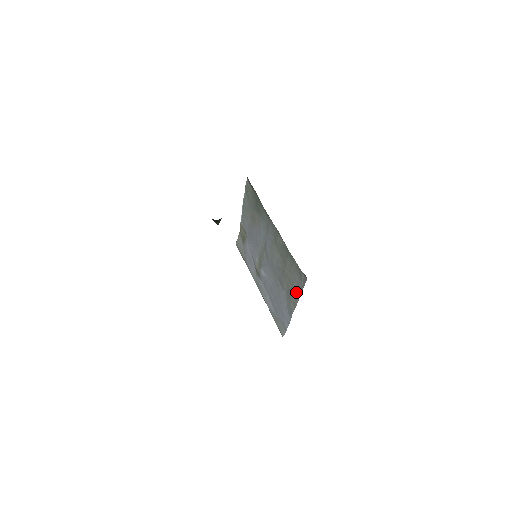
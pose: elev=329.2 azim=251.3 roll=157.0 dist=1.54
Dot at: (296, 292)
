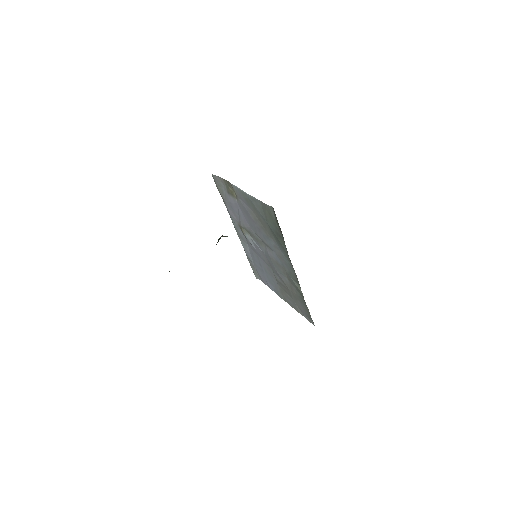
Dot at: (294, 306)
